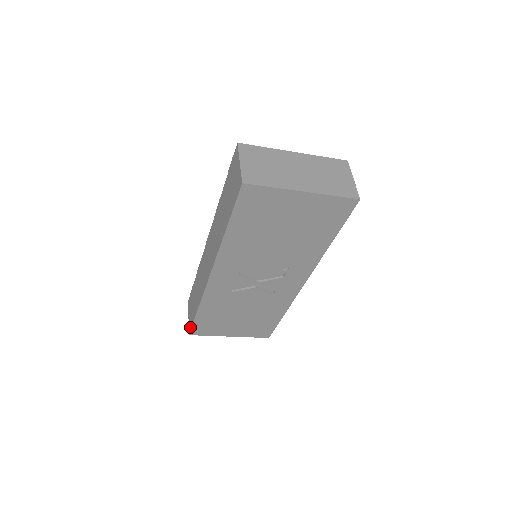
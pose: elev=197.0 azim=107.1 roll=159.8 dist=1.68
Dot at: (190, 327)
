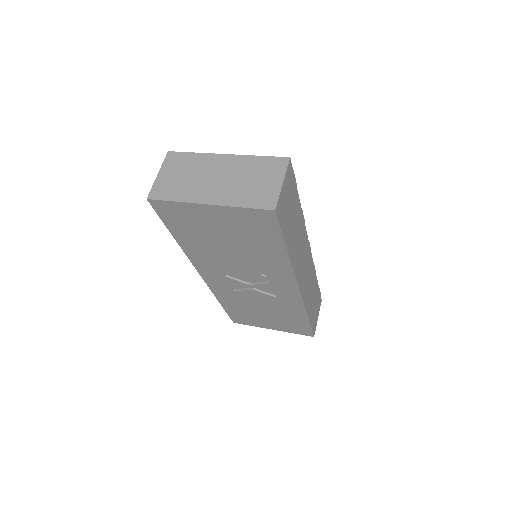
Dot at: occluded
